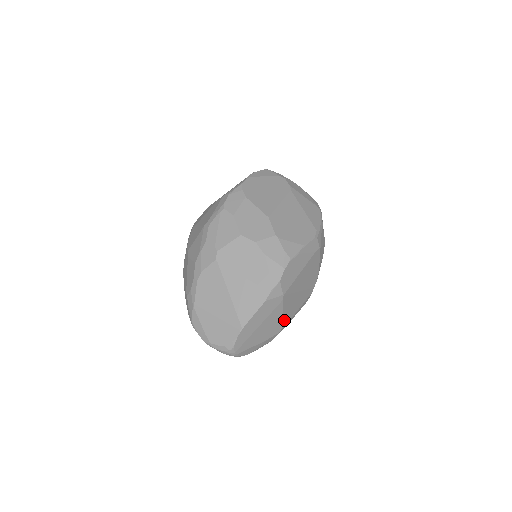
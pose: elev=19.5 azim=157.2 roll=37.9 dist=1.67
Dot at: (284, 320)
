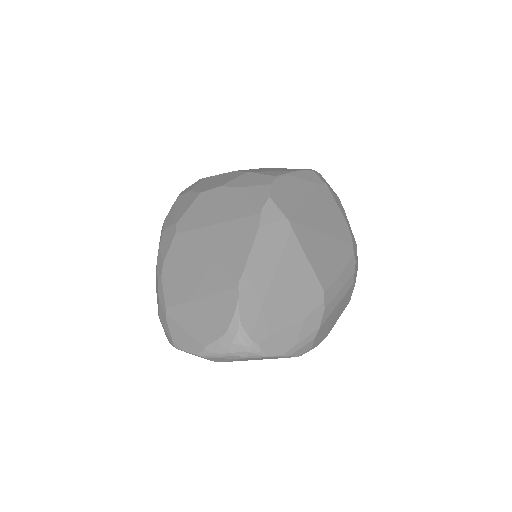
Dot at: (319, 277)
